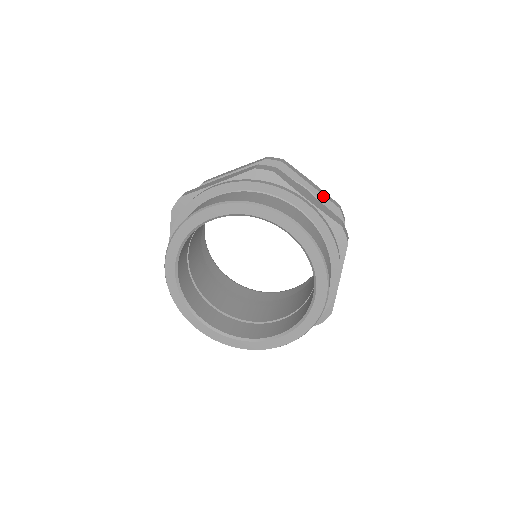
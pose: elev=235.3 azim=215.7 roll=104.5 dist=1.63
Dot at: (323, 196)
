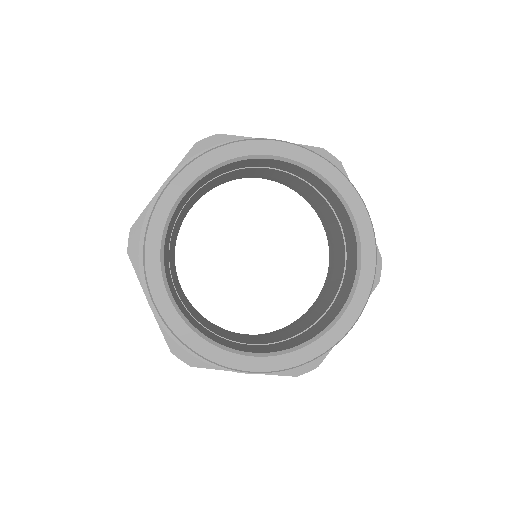
Dot at: occluded
